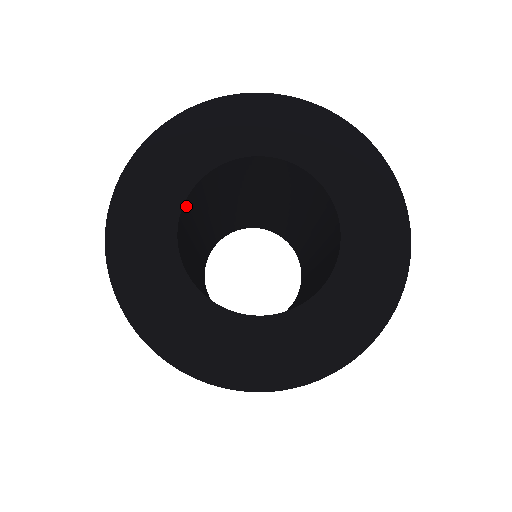
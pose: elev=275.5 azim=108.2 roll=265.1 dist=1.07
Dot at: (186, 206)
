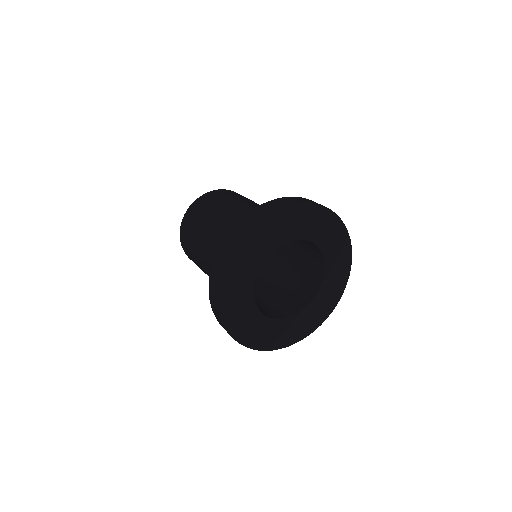
Dot at: occluded
